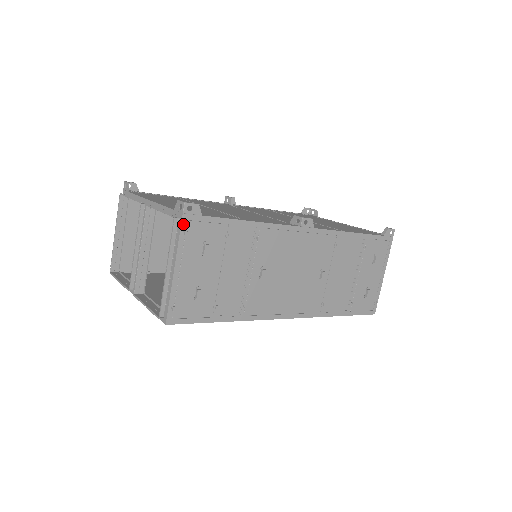
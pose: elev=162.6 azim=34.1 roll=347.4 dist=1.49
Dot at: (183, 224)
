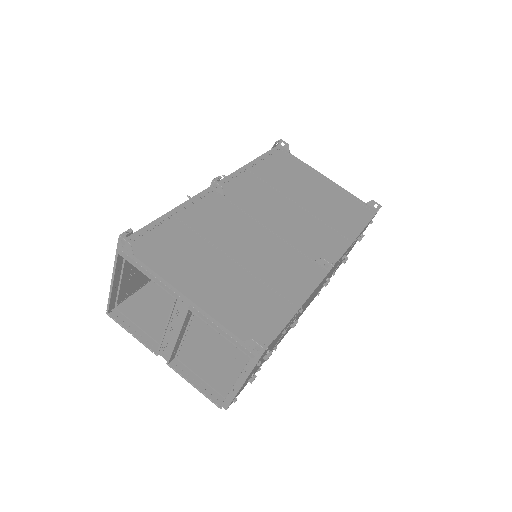
Dot at: (259, 360)
